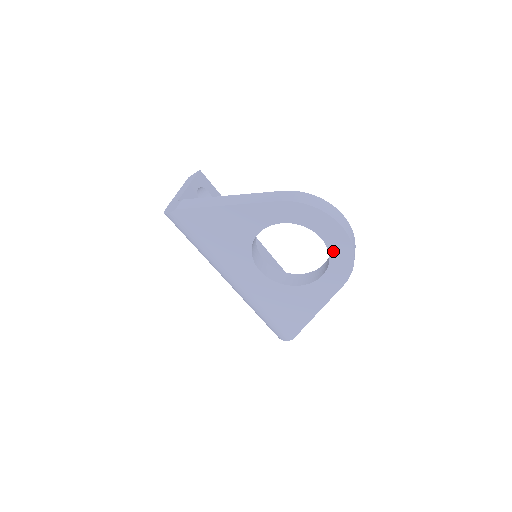
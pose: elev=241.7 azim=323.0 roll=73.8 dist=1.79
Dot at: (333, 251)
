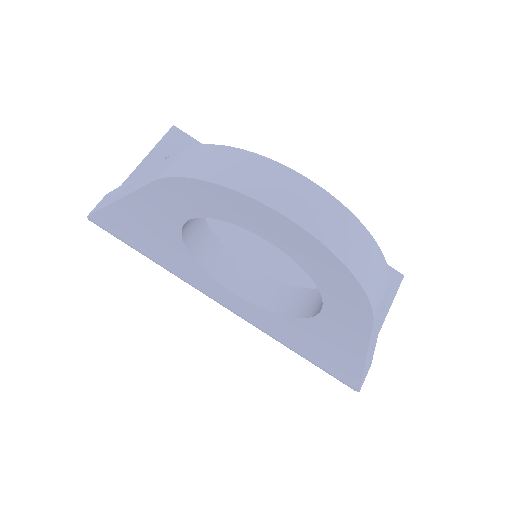
Dot at: (304, 262)
